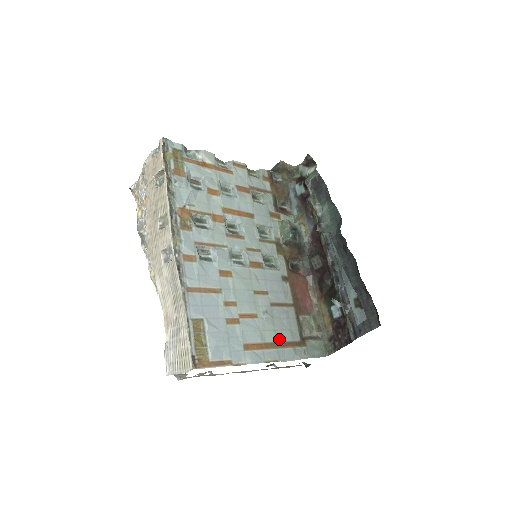
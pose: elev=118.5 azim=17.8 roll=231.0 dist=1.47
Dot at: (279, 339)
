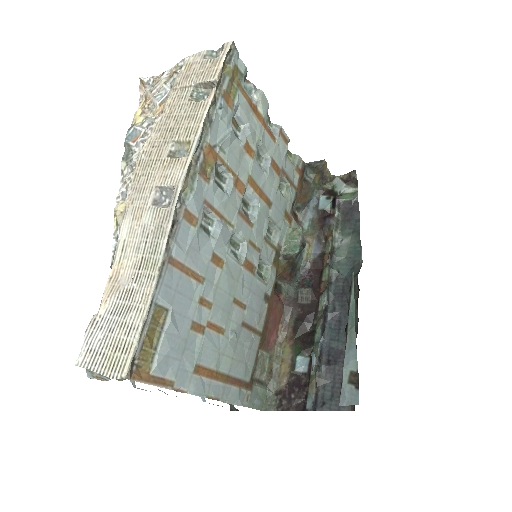
Dot at: (232, 372)
